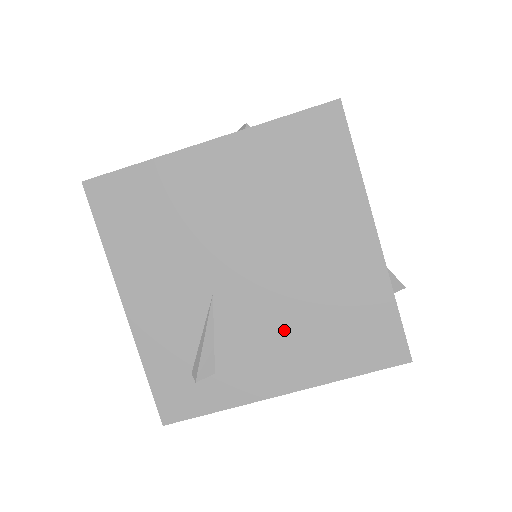
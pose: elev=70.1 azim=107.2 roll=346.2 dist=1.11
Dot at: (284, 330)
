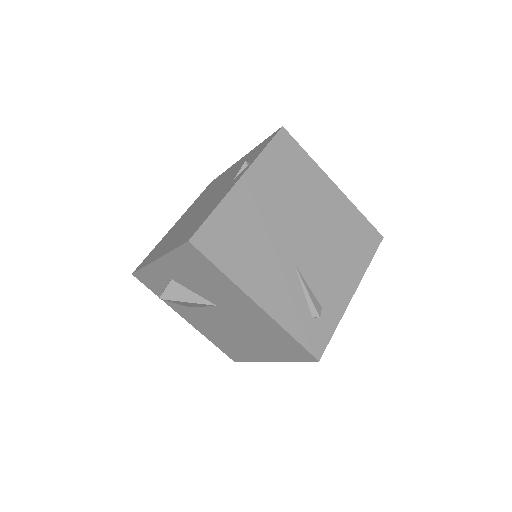
Dot at: (333, 259)
